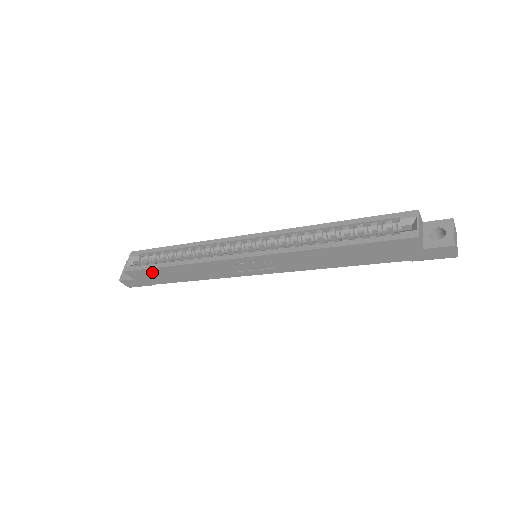
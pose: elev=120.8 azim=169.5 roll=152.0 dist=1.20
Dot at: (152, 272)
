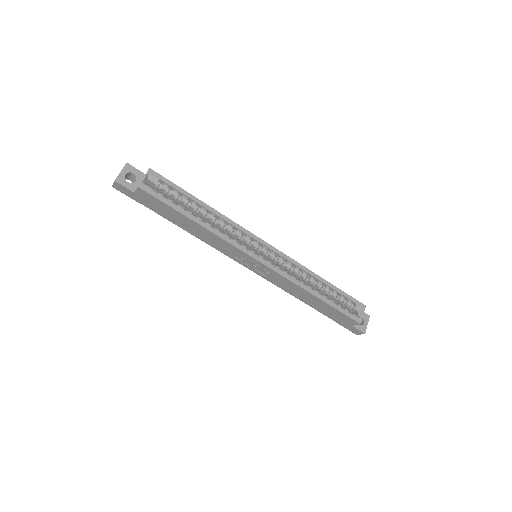
Dot at: (166, 207)
